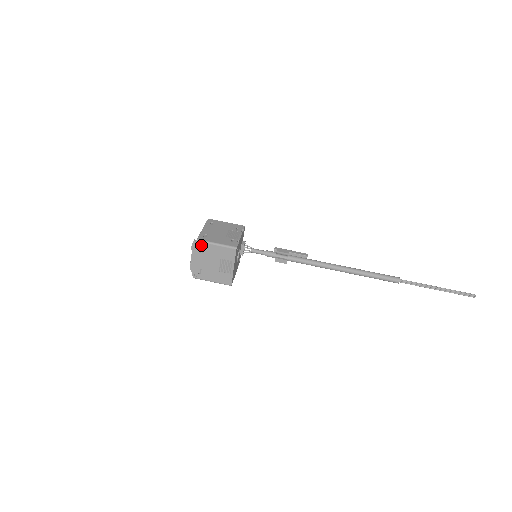
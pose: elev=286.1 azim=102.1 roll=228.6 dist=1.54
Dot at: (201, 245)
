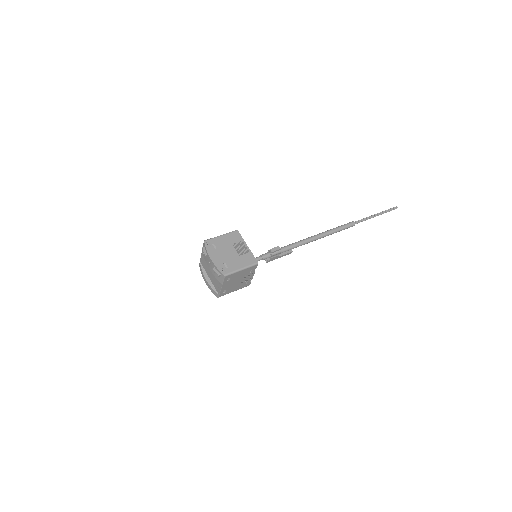
Dot at: (210, 242)
